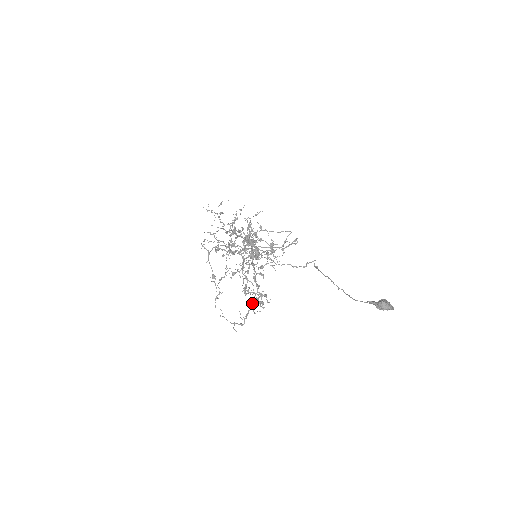
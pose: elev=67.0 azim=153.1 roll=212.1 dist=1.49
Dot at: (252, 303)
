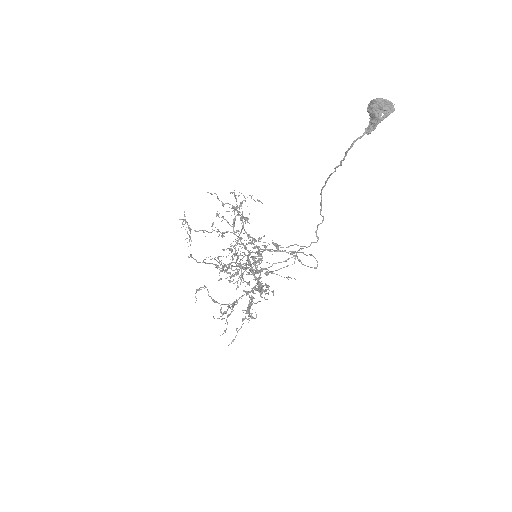
Dot at: occluded
